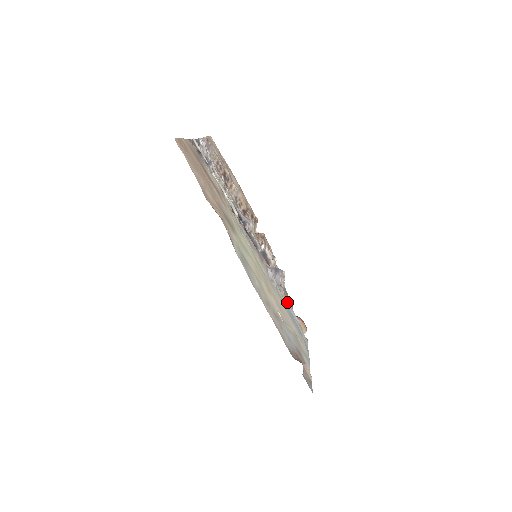
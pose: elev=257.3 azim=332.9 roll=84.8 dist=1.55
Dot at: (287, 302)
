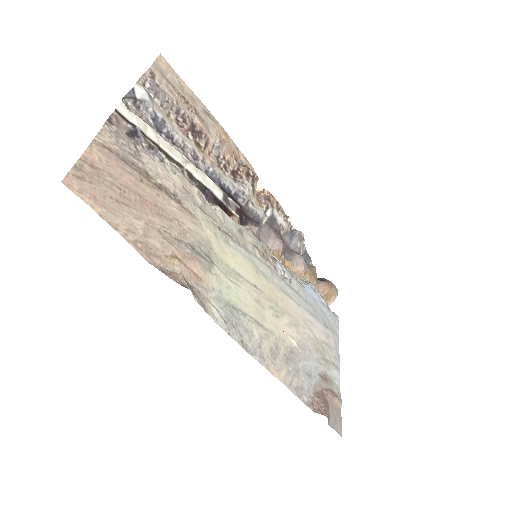
Dot at: (308, 285)
